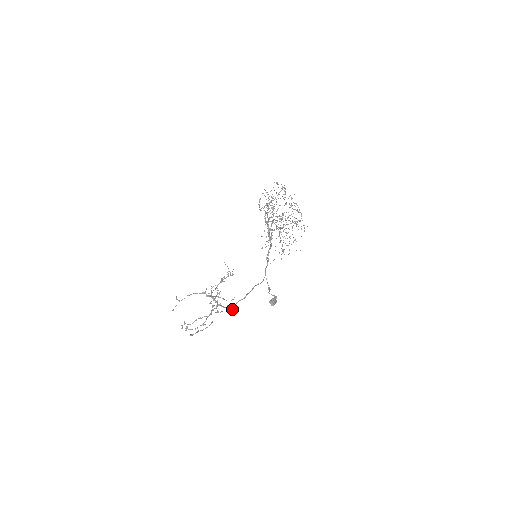
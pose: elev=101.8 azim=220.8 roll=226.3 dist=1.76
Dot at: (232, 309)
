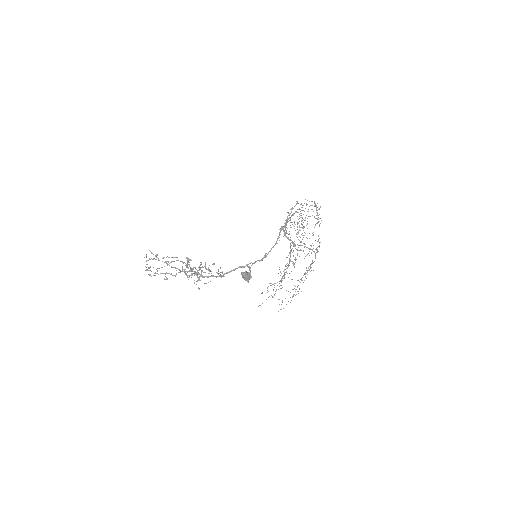
Dot at: (202, 270)
